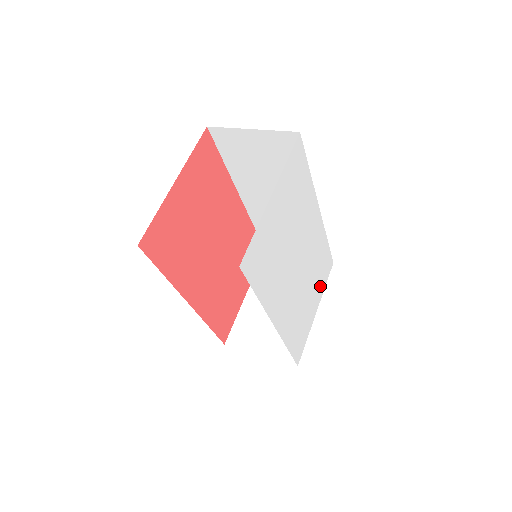
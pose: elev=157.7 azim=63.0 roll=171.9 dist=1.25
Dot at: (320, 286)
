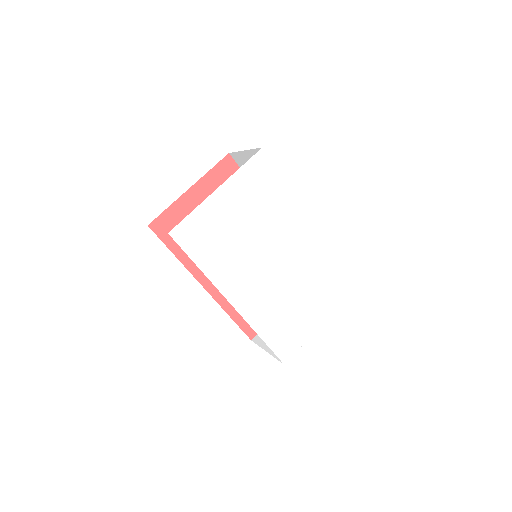
Dot at: (328, 299)
